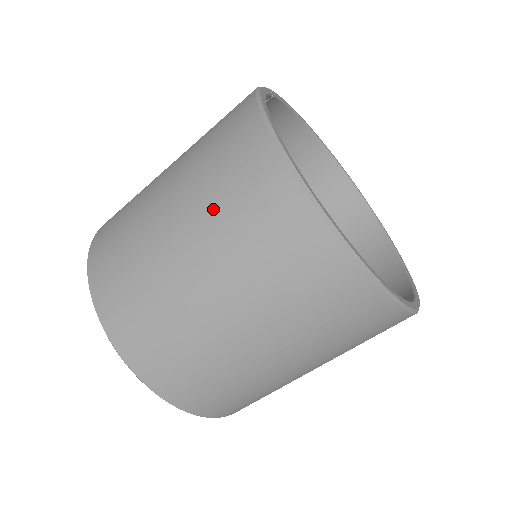
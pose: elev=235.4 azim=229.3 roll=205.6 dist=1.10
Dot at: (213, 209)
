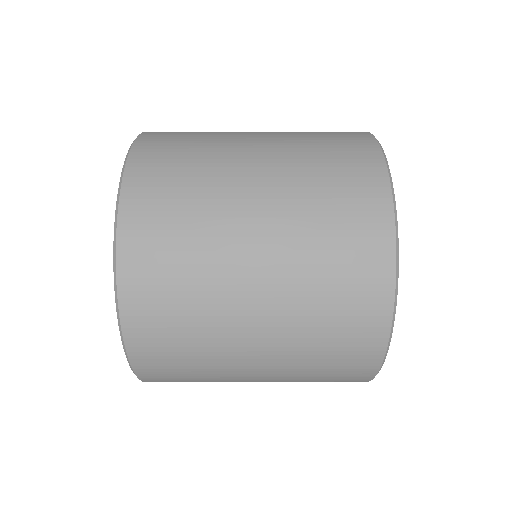
Dot at: occluded
